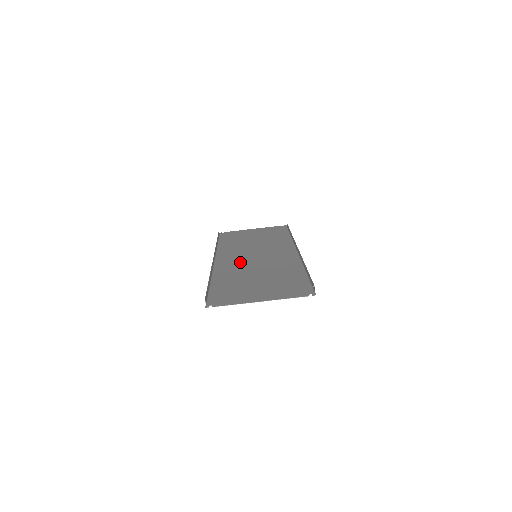
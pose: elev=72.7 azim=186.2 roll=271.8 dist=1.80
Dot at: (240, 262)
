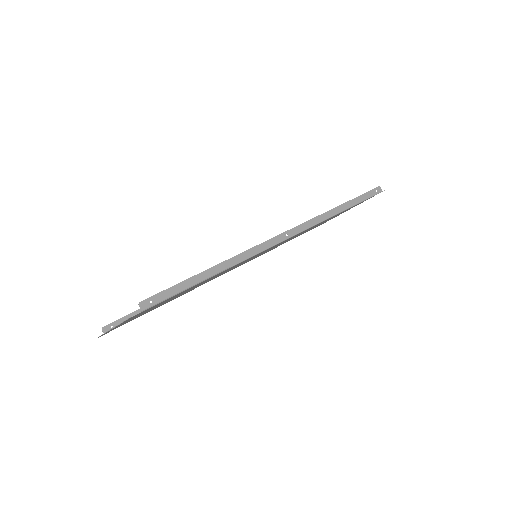
Dot at: occluded
